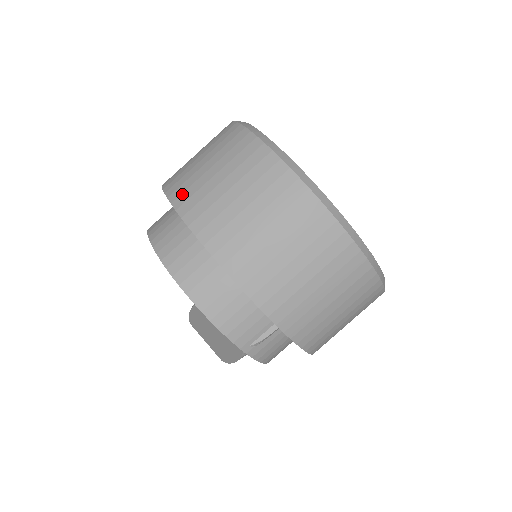
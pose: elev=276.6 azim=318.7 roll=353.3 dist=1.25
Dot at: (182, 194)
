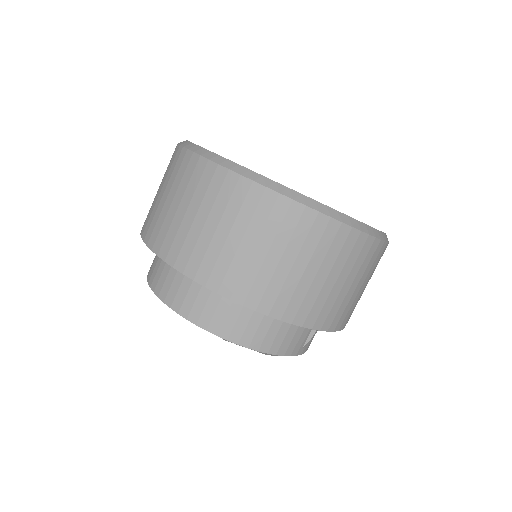
Dot at: (189, 260)
